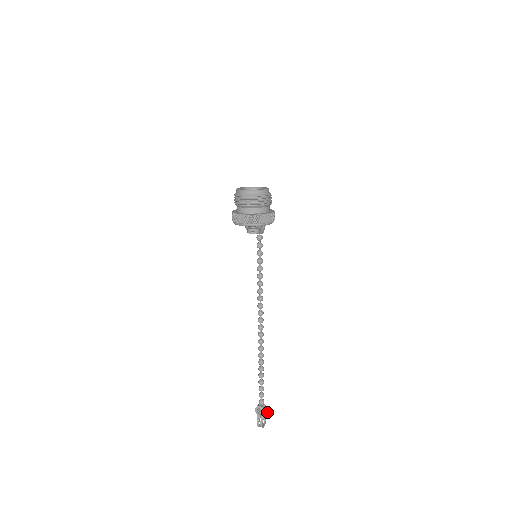
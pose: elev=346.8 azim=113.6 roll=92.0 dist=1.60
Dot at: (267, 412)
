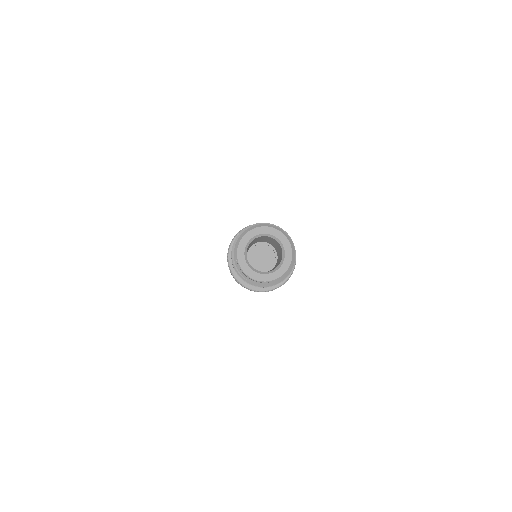
Dot at: occluded
